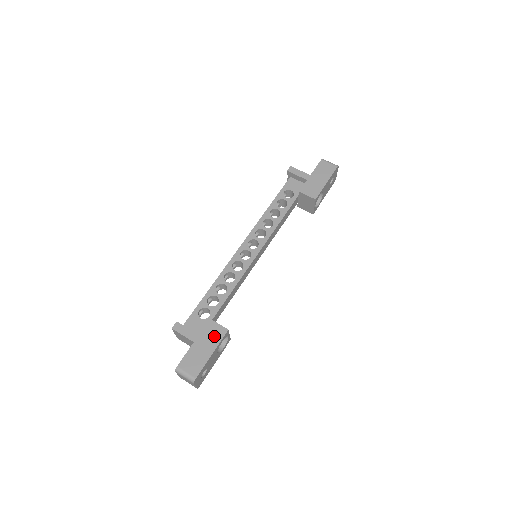
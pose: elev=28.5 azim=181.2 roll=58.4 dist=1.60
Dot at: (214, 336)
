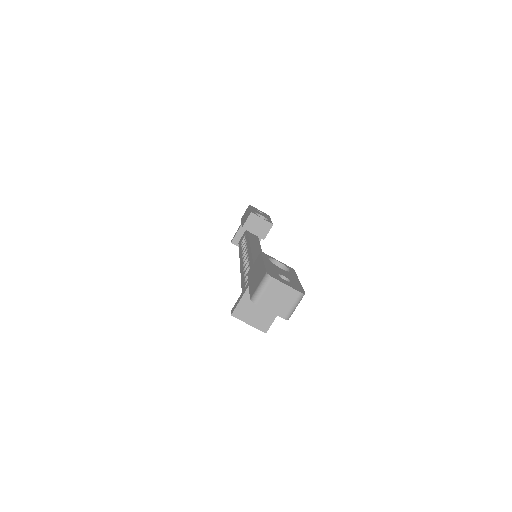
Dot at: (256, 265)
